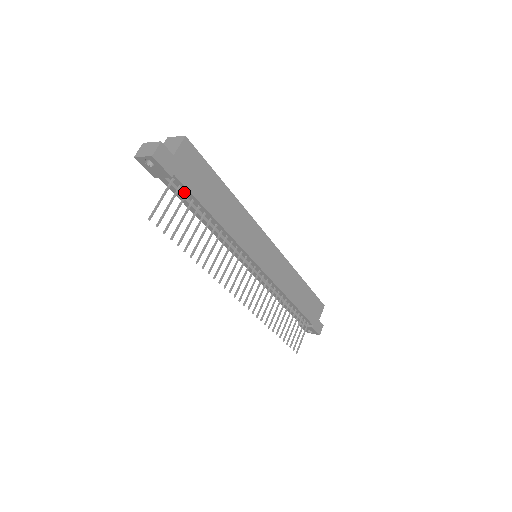
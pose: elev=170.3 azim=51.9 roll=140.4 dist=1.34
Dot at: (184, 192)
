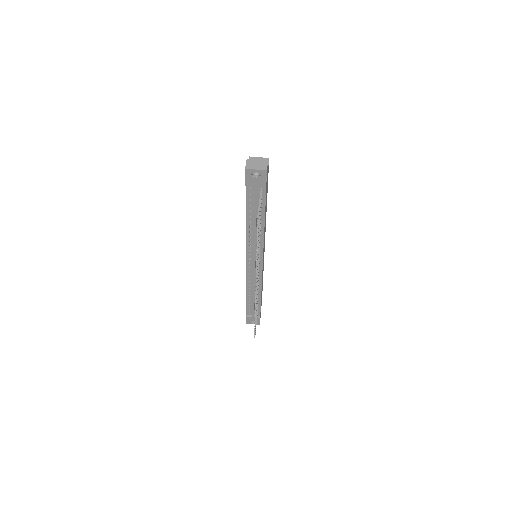
Dot at: occluded
